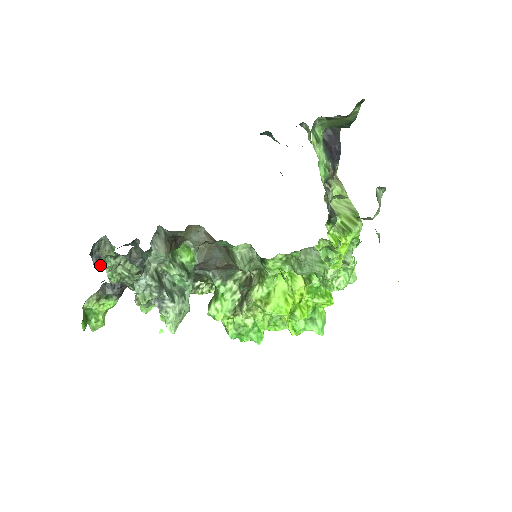
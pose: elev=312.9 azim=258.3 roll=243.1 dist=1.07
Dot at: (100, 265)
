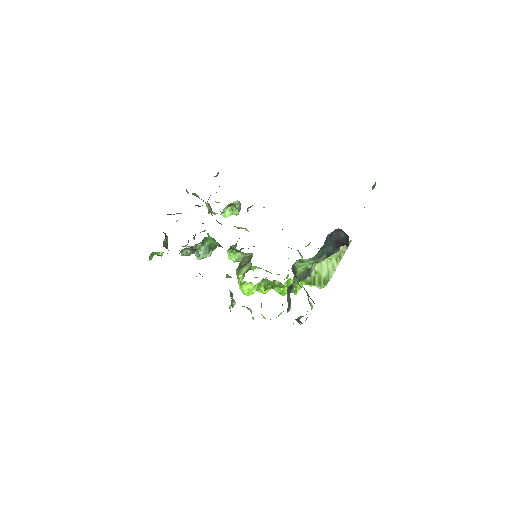
Dot at: (174, 214)
